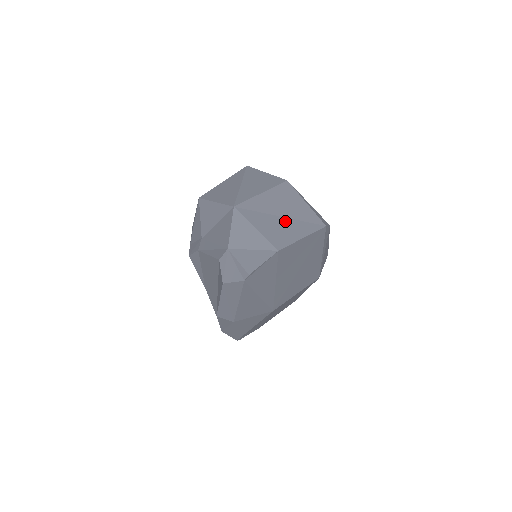
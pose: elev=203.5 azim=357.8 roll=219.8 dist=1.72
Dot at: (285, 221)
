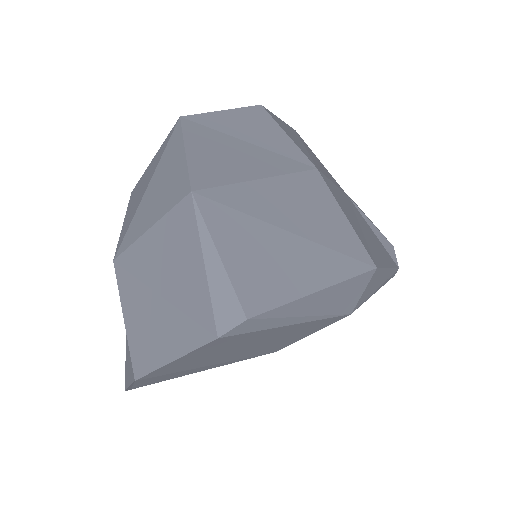
Dot at: (162, 310)
